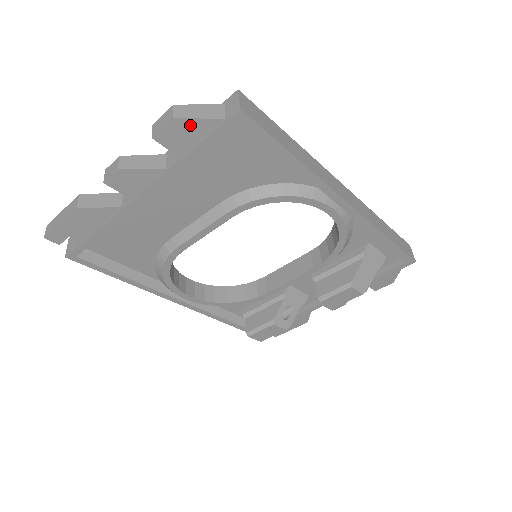
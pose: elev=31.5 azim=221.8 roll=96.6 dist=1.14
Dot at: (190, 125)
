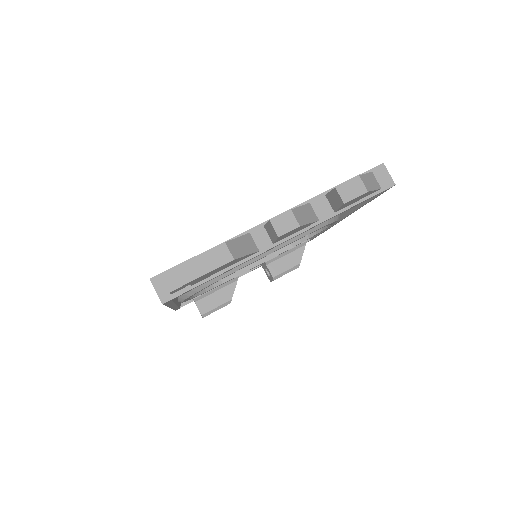
Dot at: (367, 194)
